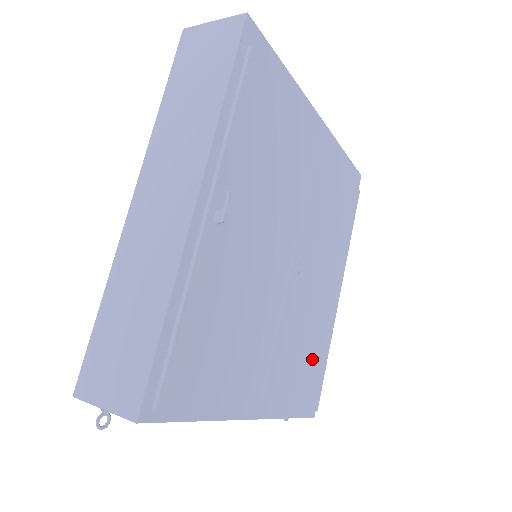
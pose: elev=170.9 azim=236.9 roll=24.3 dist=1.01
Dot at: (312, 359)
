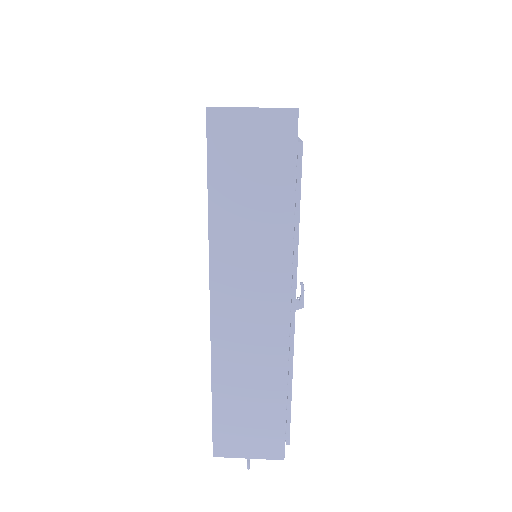
Dot at: occluded
